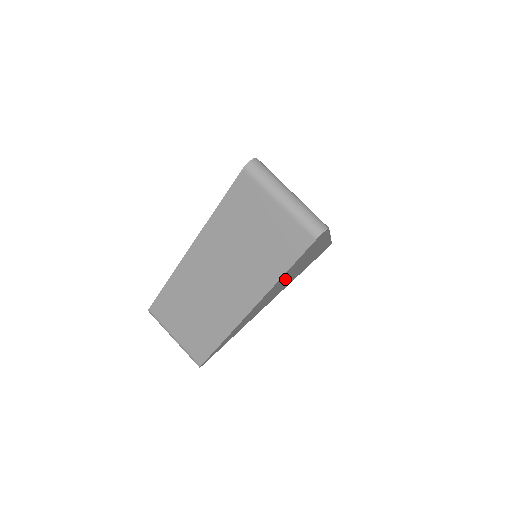
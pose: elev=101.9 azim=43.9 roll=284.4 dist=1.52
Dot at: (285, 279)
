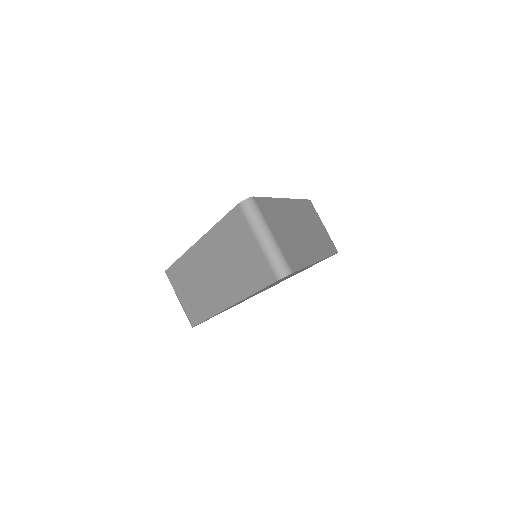
Dot at: occluded
